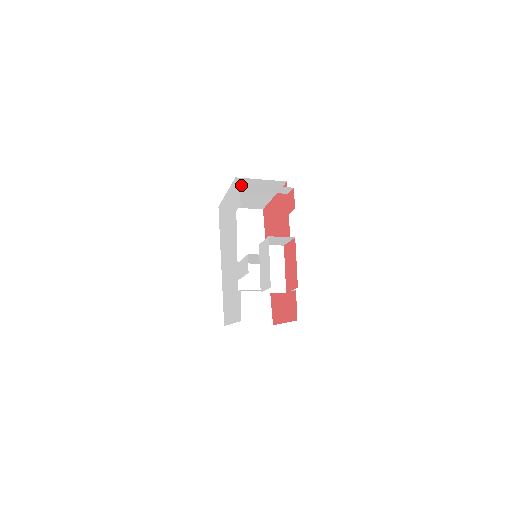
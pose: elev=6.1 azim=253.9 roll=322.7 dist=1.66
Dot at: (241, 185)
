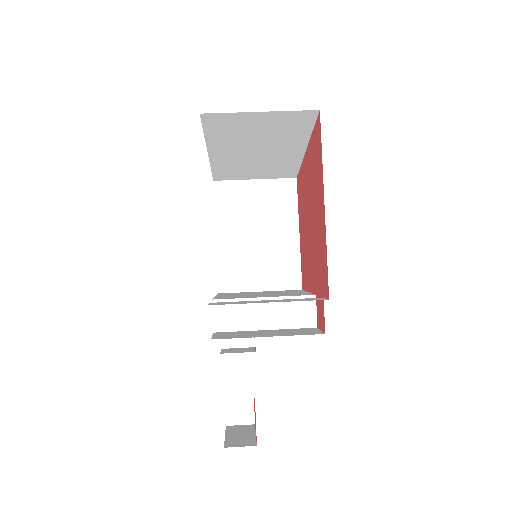
Dot at: occluded
